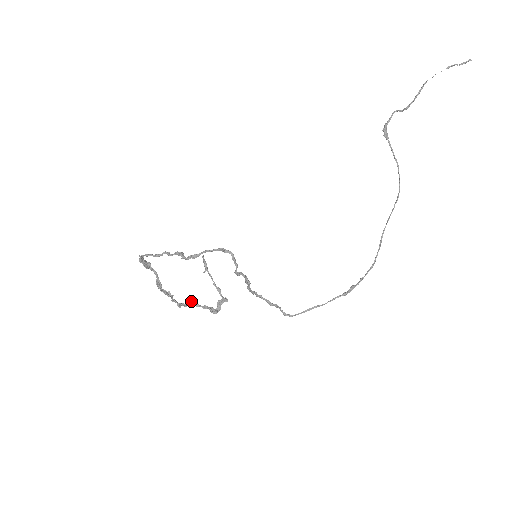
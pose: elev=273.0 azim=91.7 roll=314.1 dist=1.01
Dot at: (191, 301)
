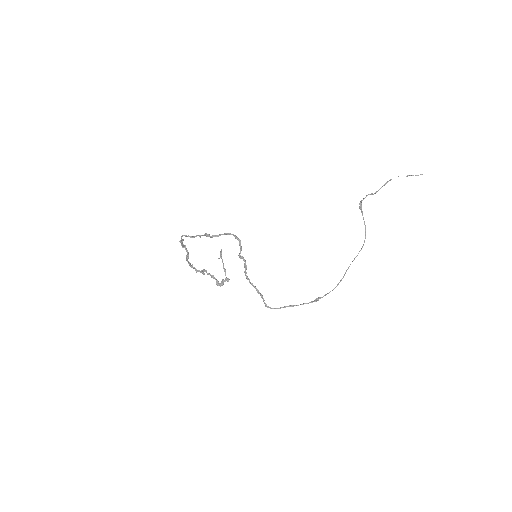
Dot at: (205, 270)
